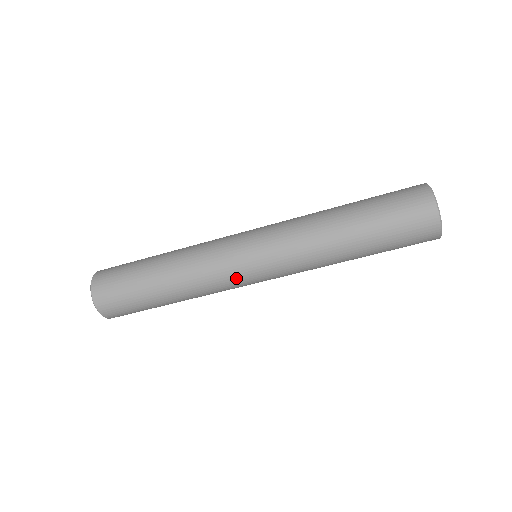
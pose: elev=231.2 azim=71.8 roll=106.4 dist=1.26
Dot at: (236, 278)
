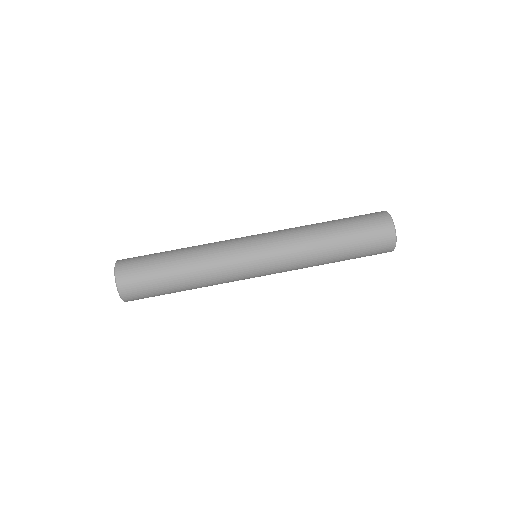
Dot at: (238, 248)
